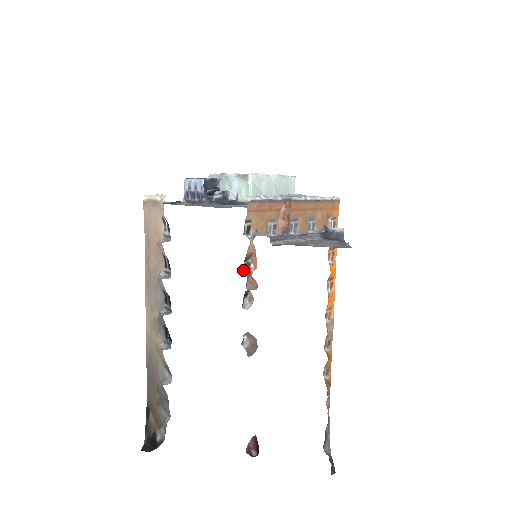
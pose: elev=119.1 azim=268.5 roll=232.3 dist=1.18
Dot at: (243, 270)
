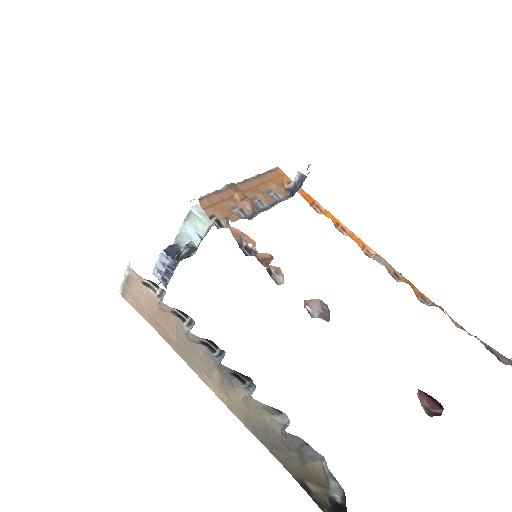
Dot at: occluded
